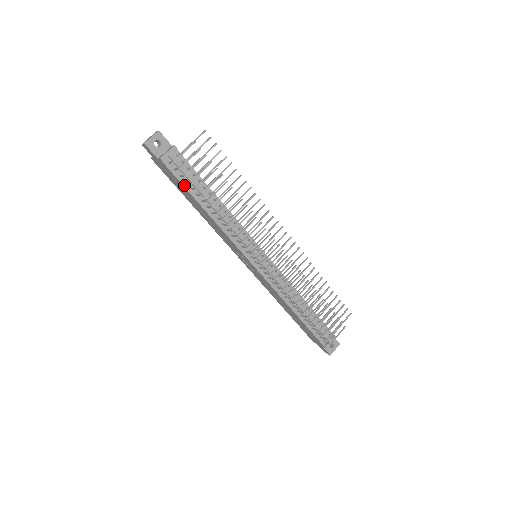
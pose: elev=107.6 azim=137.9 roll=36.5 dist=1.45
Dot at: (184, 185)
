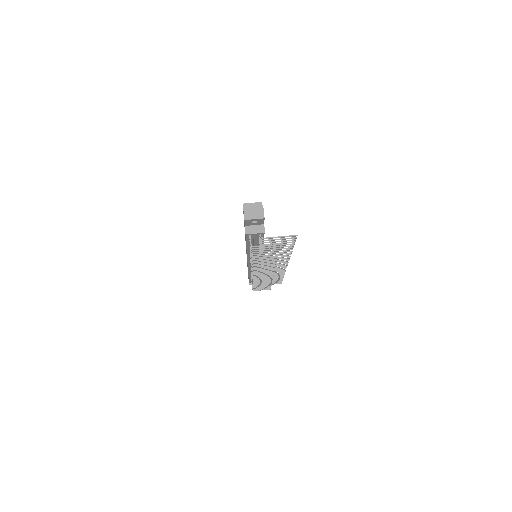
Dot at: (247, 241)
